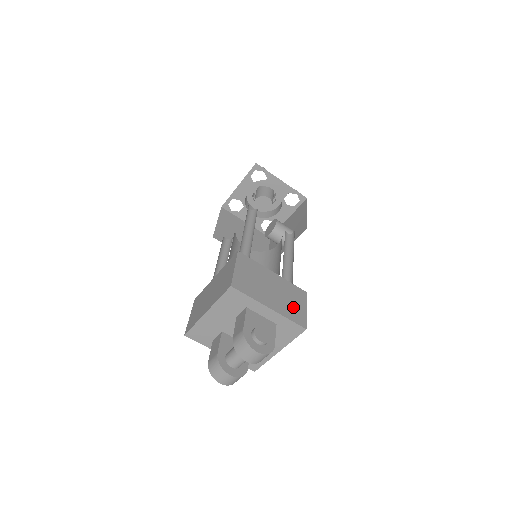
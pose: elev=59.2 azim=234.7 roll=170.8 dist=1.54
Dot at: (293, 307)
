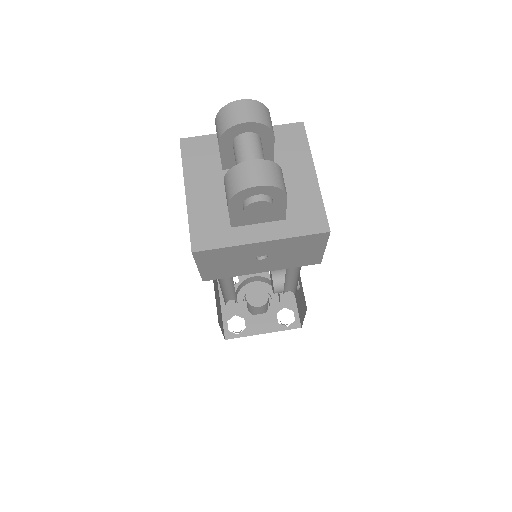
Dot at: occluded
